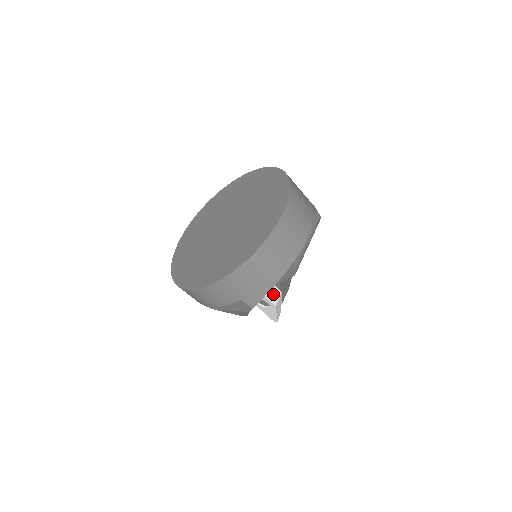
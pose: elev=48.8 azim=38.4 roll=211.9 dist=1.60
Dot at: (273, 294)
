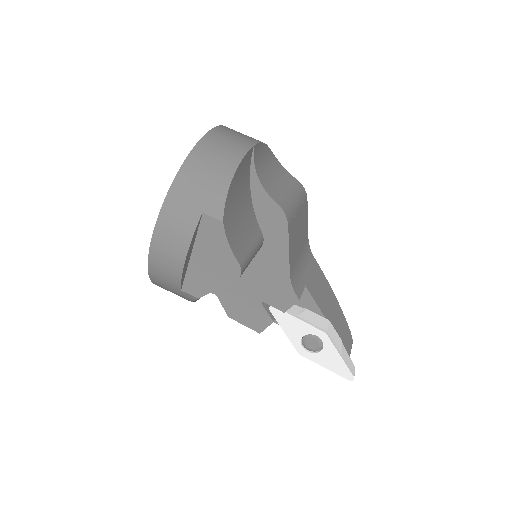
Dot at: (316, 321)
